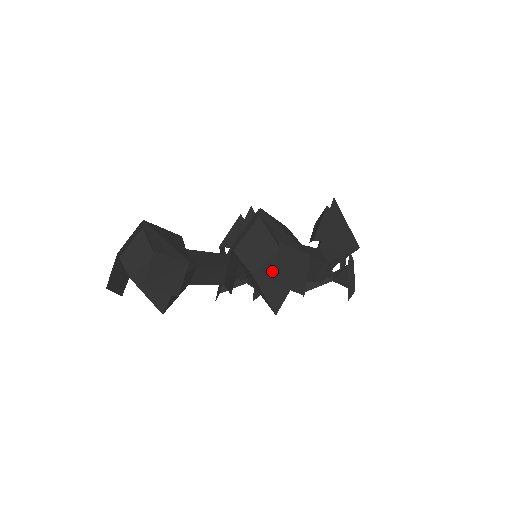
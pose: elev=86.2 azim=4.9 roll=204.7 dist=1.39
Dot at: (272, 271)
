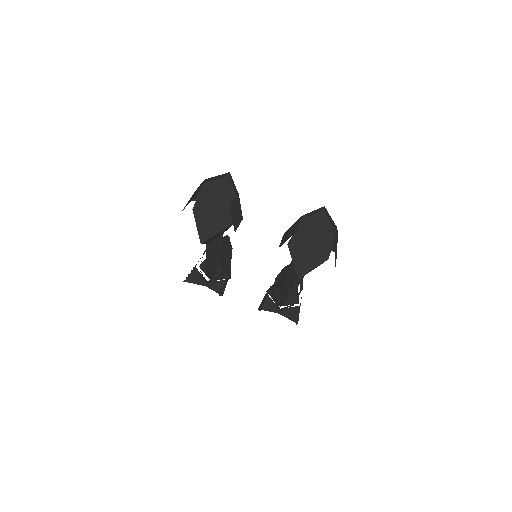
Dot at: (322, 244)
